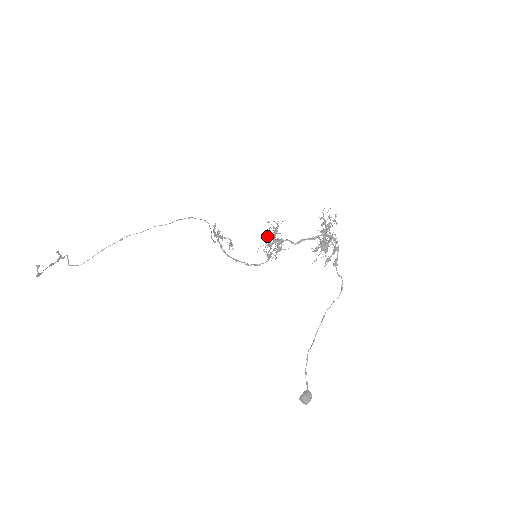
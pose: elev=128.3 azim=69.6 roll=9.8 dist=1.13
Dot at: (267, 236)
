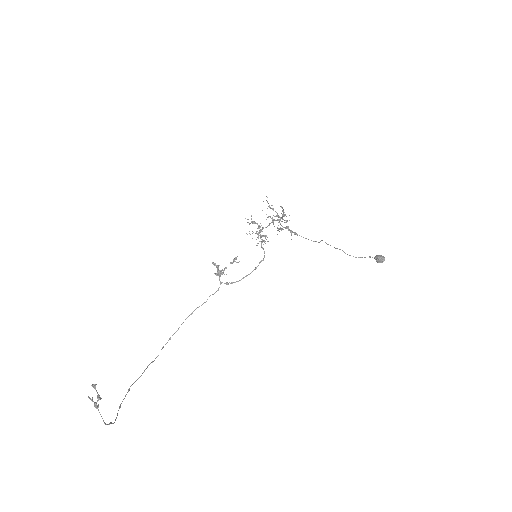
Dot at: occluded
